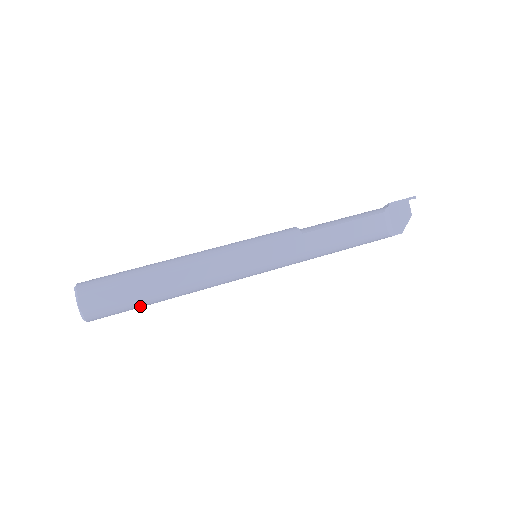
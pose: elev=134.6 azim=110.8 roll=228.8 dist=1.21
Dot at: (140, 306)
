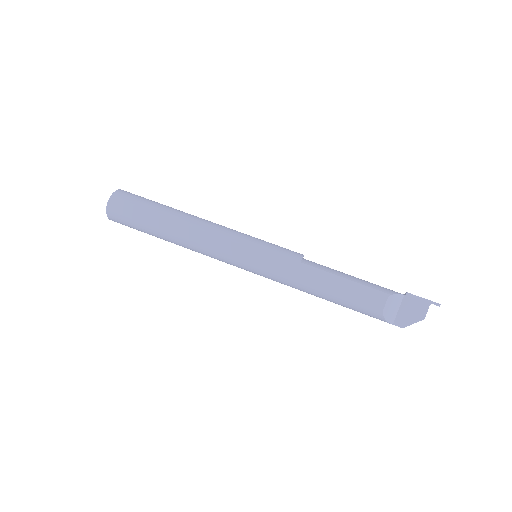
Dot at: (147, 232)
